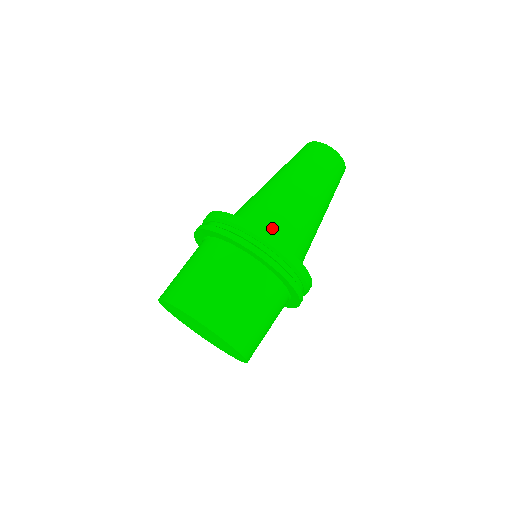
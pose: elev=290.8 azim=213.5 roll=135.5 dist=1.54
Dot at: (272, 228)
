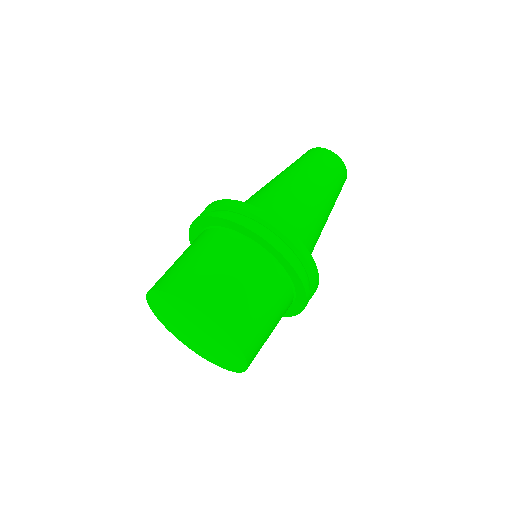
Dot at: (294, 233)
